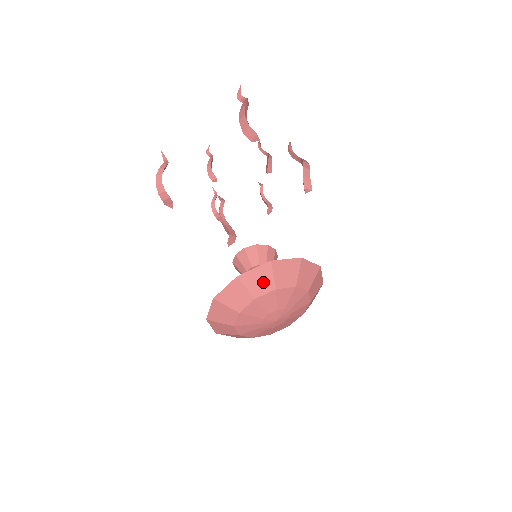
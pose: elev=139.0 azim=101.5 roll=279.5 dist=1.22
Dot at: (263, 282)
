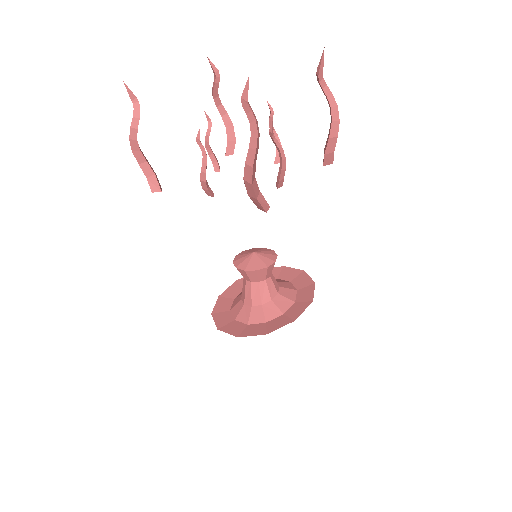
Dot at: occluded
